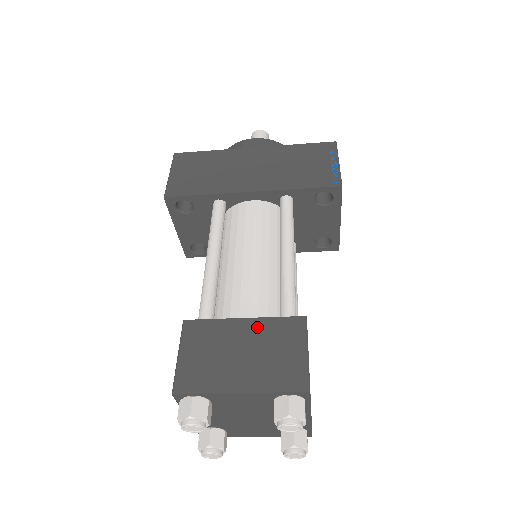
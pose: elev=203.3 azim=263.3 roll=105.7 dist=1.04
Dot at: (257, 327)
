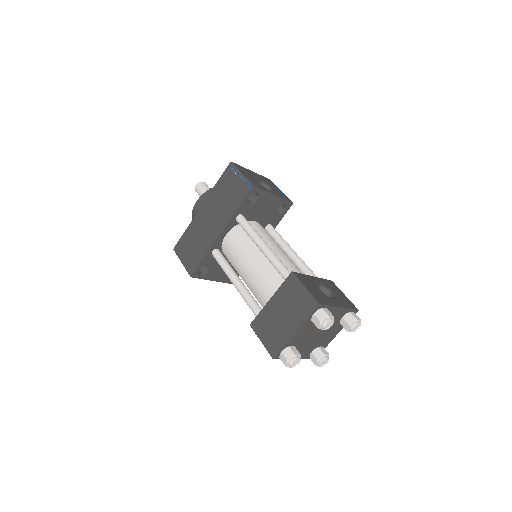
Dot at: (278, 298)
